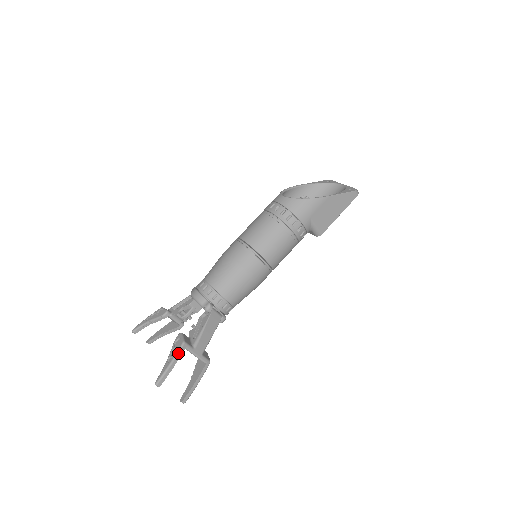
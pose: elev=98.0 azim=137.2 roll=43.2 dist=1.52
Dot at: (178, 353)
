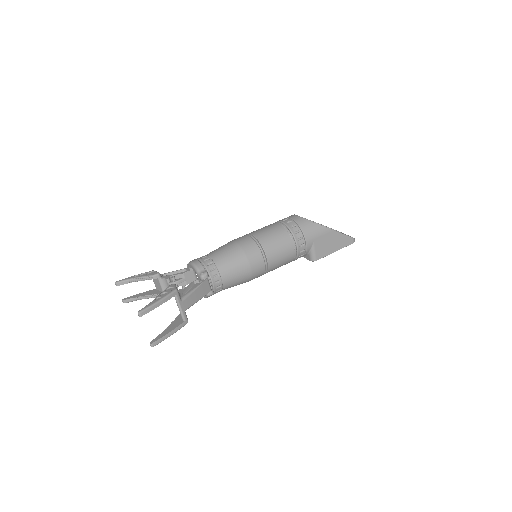
Dot at: (168, 296)
